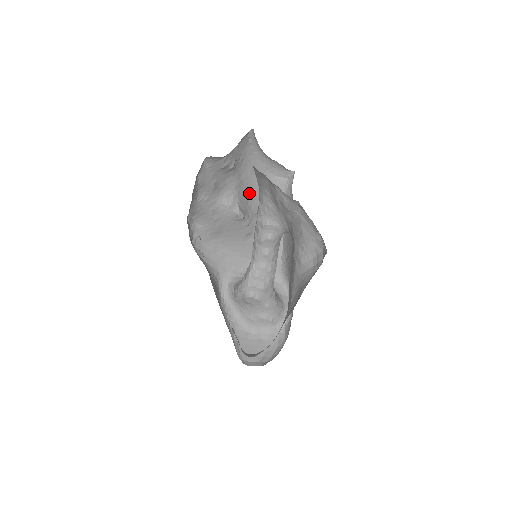
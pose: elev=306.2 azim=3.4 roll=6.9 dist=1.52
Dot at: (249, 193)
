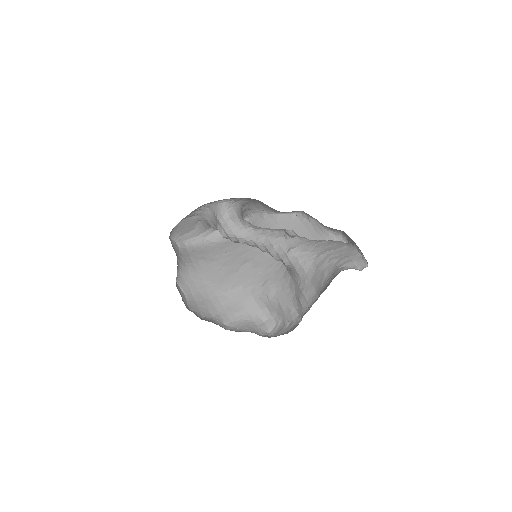
Dot at: occluded
